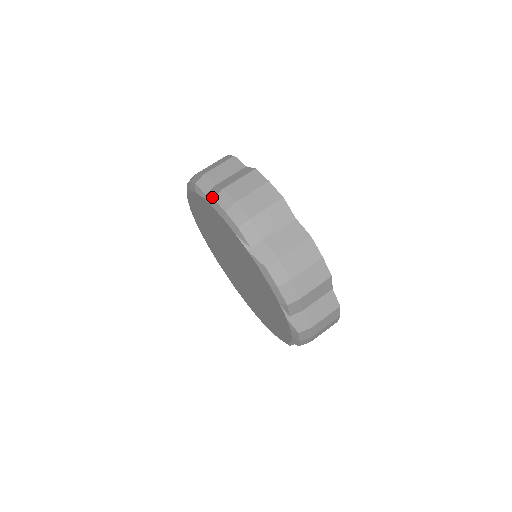
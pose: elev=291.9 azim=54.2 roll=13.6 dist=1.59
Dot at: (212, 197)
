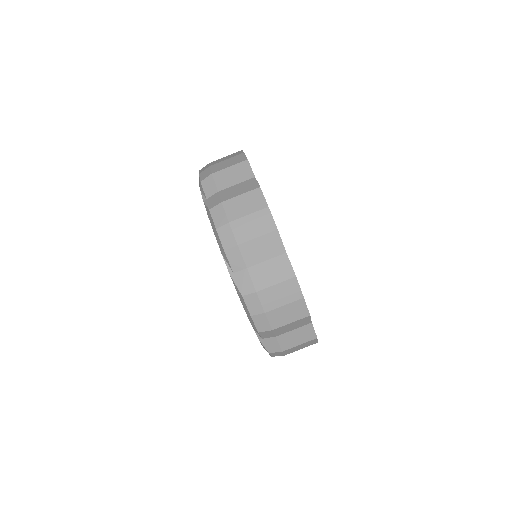
Dot at: (241, 293)
